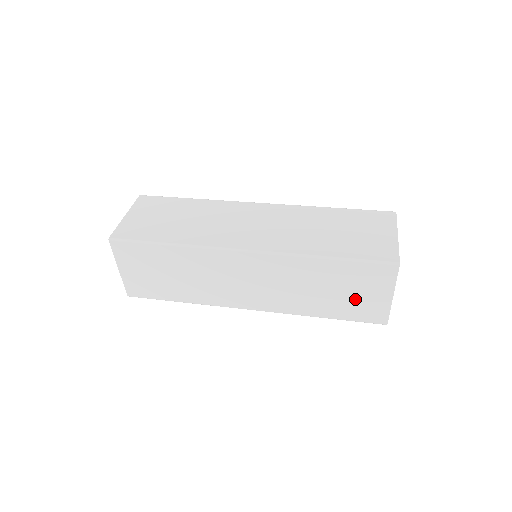
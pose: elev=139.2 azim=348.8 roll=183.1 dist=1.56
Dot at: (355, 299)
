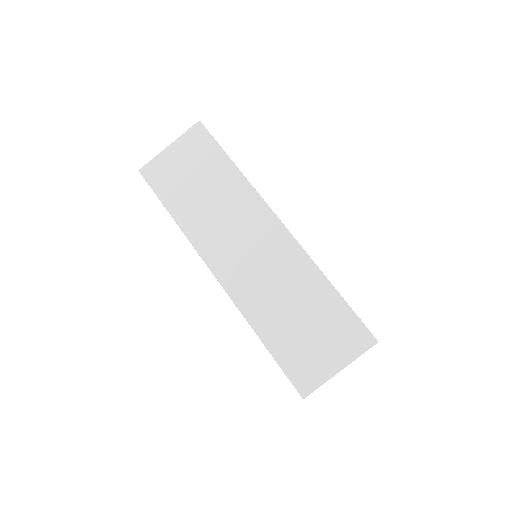
Dot at: occluded
